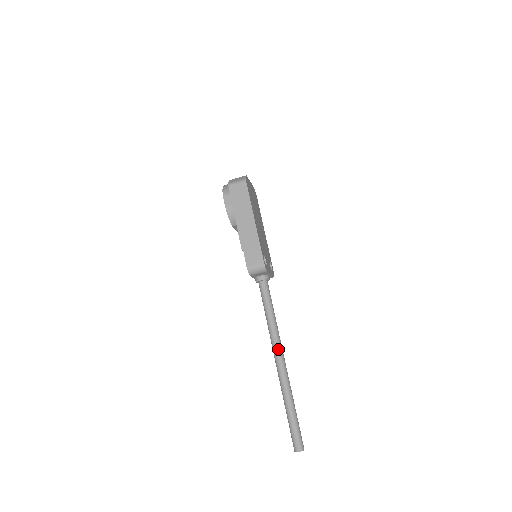
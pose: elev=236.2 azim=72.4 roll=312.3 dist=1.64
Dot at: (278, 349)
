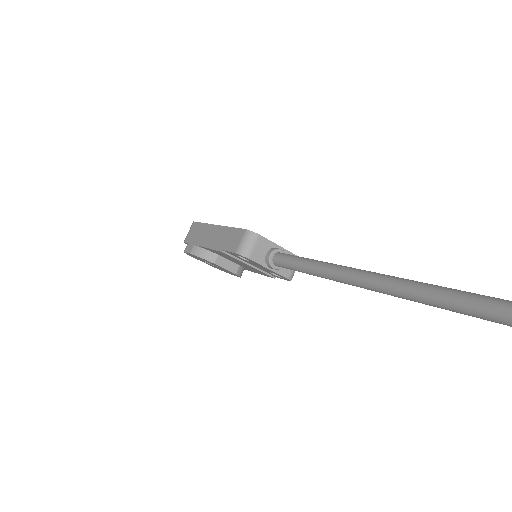
Dot at: (345, 271)
